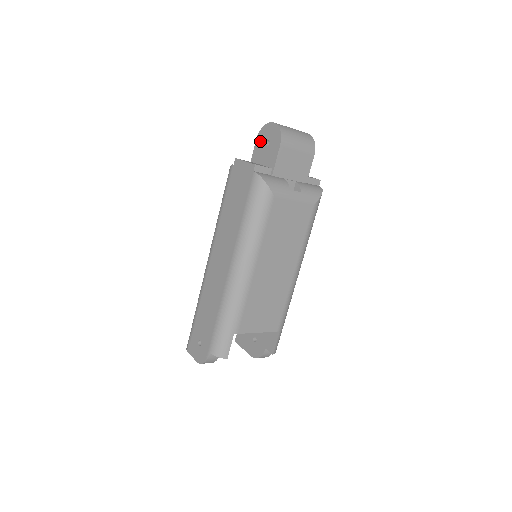
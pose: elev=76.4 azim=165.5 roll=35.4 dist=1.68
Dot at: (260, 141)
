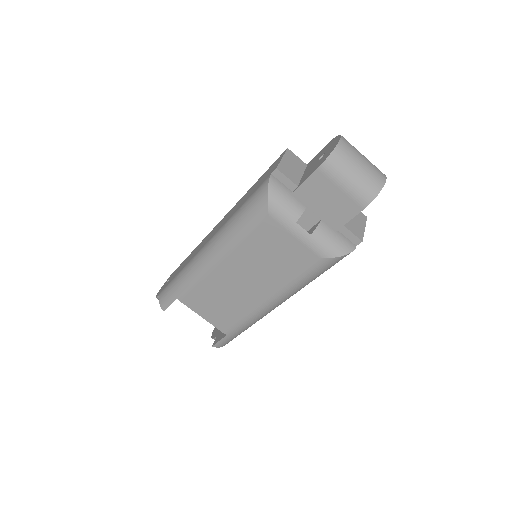
Dot at: (324, 149)
